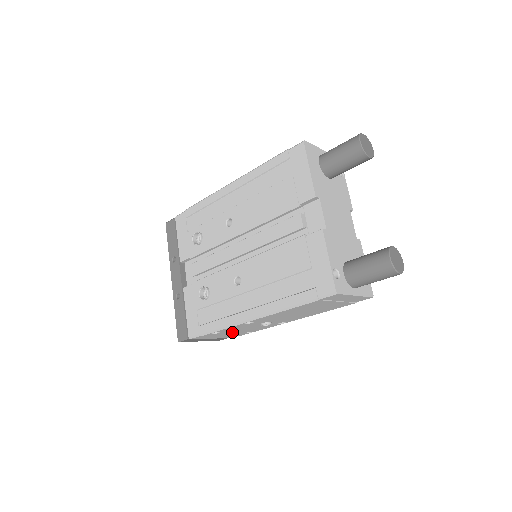
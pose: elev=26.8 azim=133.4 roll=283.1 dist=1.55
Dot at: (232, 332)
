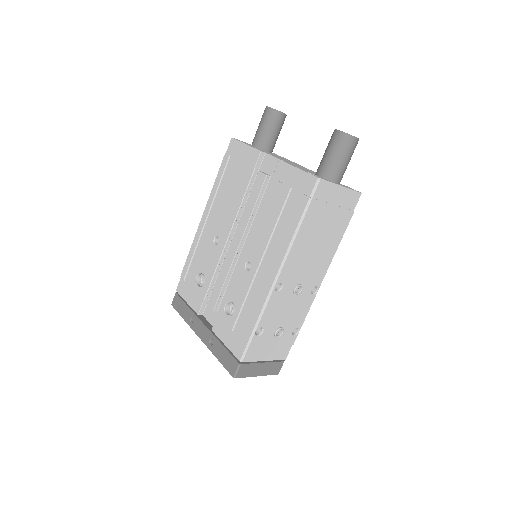
Dot at: (276, 329)
